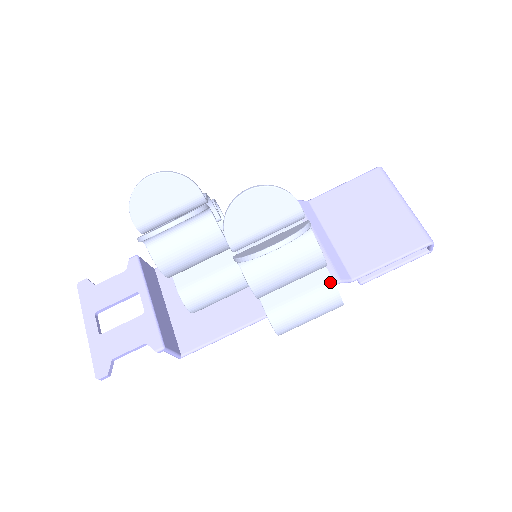
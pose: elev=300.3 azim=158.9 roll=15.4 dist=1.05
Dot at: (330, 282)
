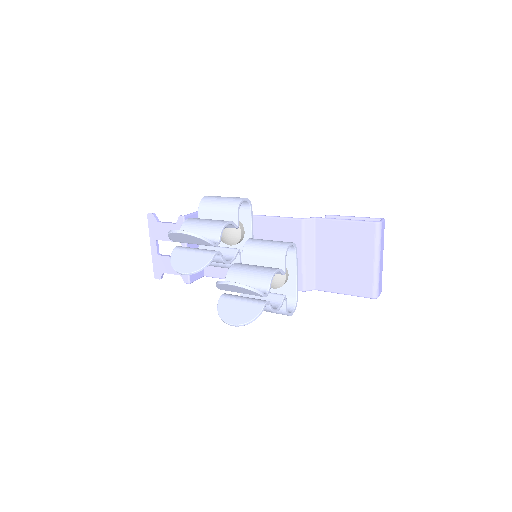
Dot at: (284, 309)
